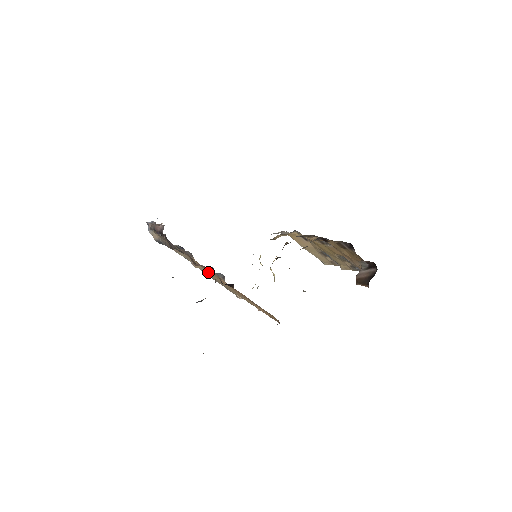
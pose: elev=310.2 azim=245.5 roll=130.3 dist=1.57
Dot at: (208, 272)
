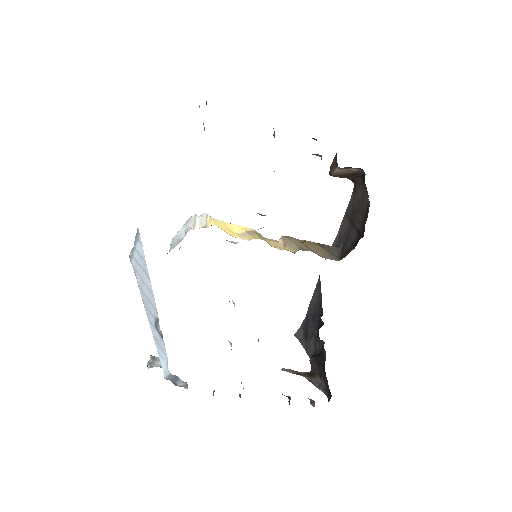
Dot at: occluded
